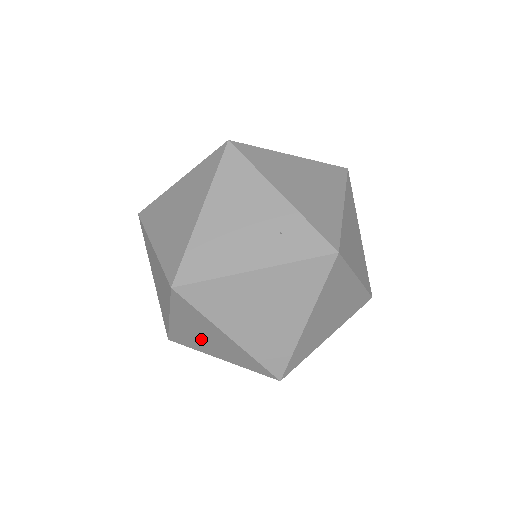
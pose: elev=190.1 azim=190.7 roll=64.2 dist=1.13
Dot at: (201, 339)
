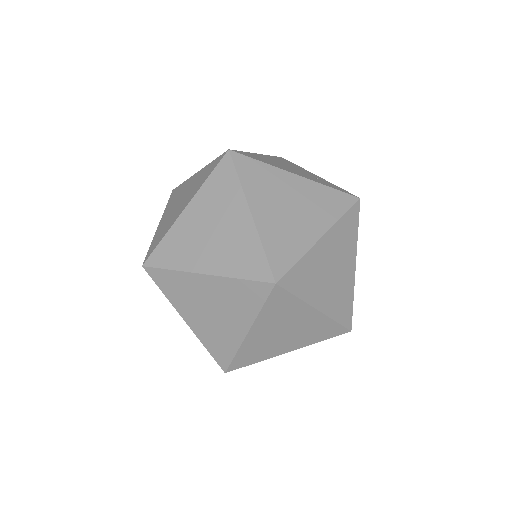
Dot at: (203, 237)
